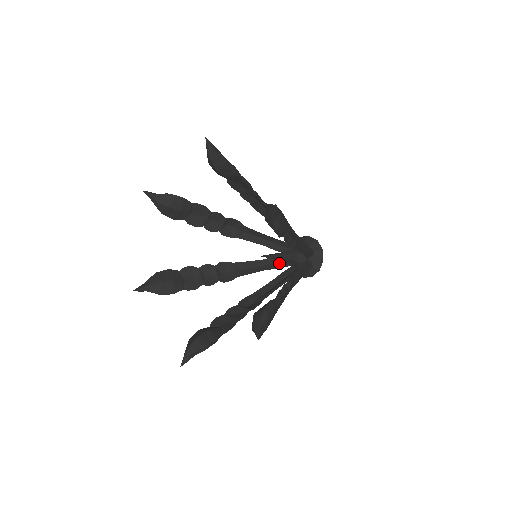
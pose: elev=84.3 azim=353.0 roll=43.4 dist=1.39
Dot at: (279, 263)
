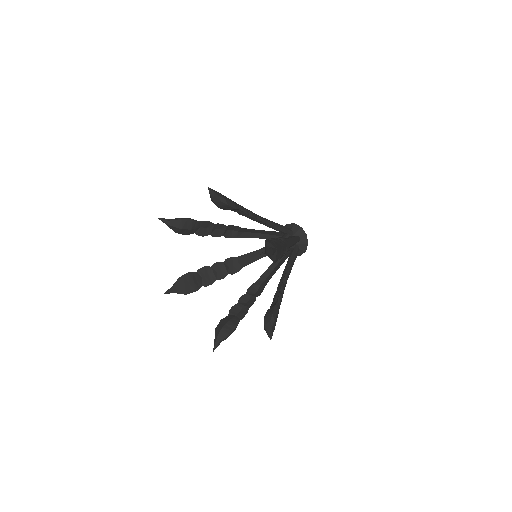
Dot at: occluded
